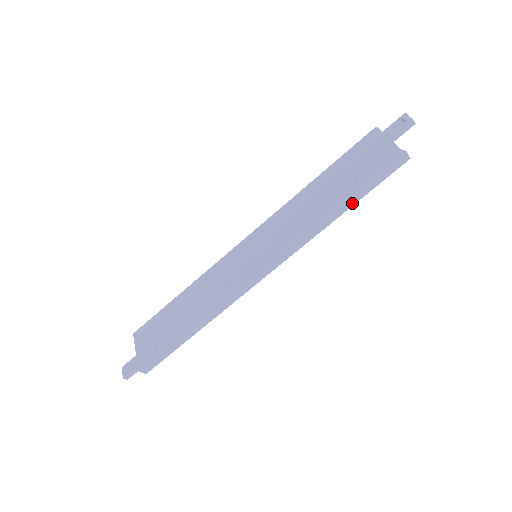
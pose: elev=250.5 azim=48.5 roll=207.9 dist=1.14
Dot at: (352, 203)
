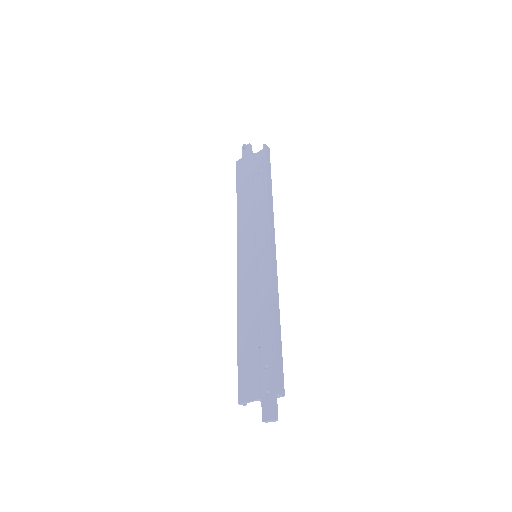
Dot at: (270, 181)
